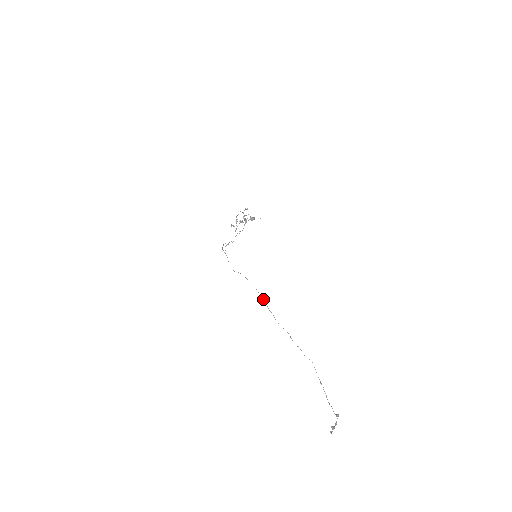
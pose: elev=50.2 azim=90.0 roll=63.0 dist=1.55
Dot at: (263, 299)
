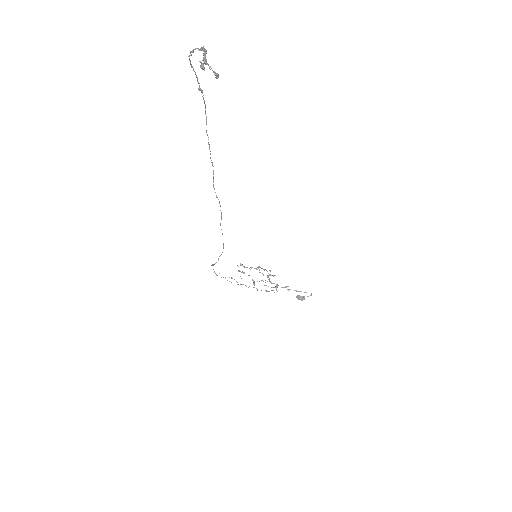
Dot at: occluded
